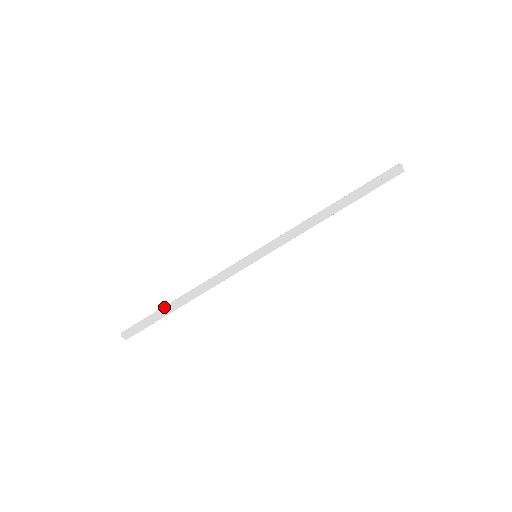
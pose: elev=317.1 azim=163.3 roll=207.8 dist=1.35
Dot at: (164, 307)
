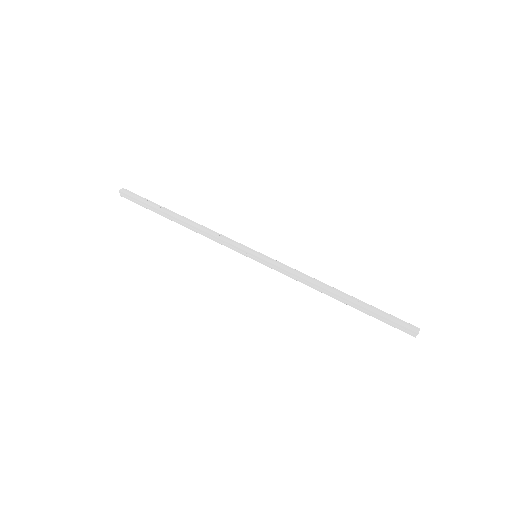
Dot at: (165, 208)
